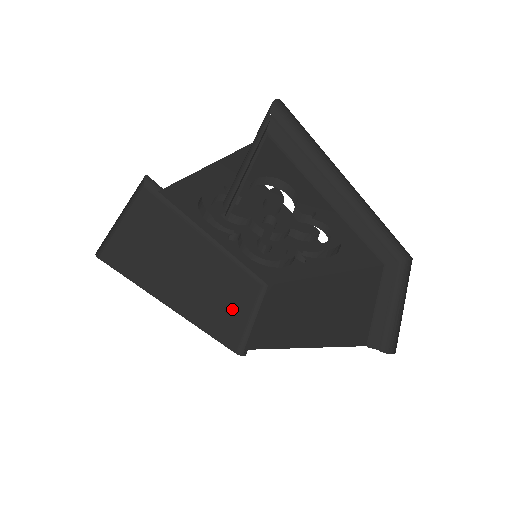
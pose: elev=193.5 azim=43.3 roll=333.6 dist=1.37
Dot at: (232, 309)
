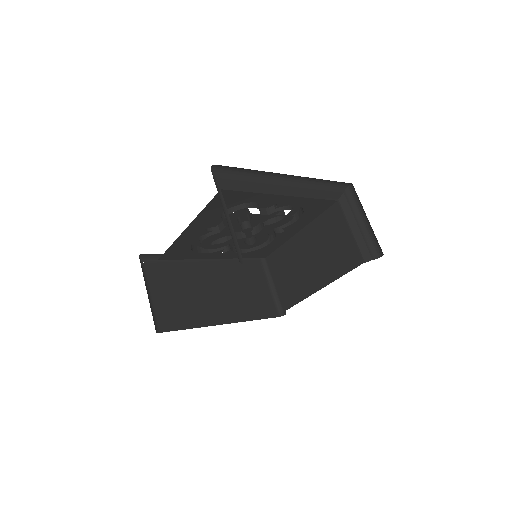
Dot at: (255, 292)
